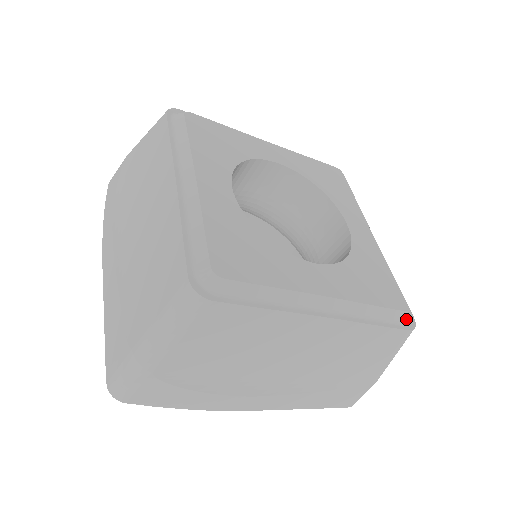
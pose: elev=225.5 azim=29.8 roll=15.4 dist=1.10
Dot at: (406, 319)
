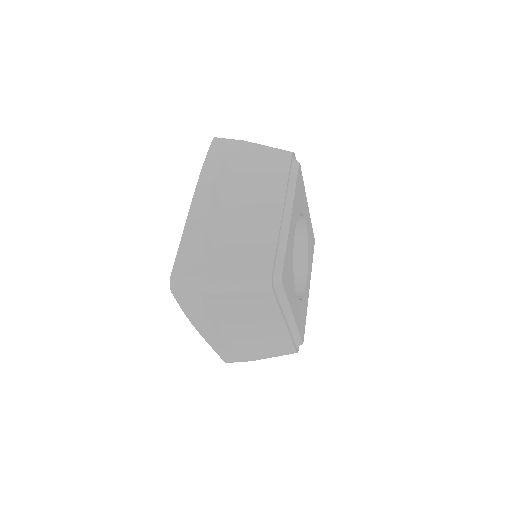
Dot at: occluded
